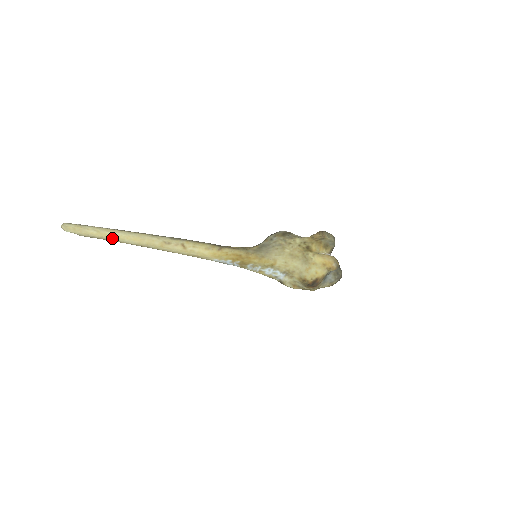
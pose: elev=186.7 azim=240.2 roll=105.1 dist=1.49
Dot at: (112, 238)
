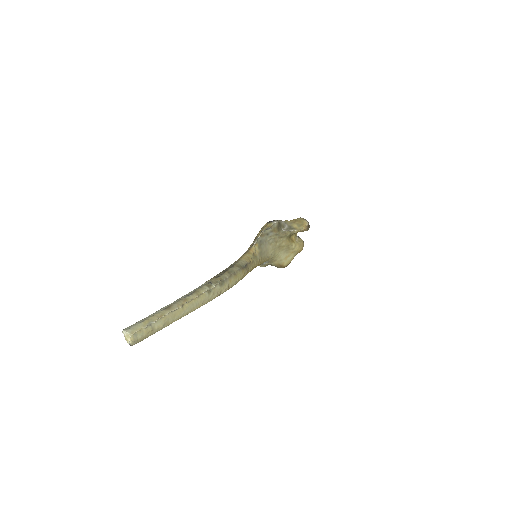
Dot at: occluded
